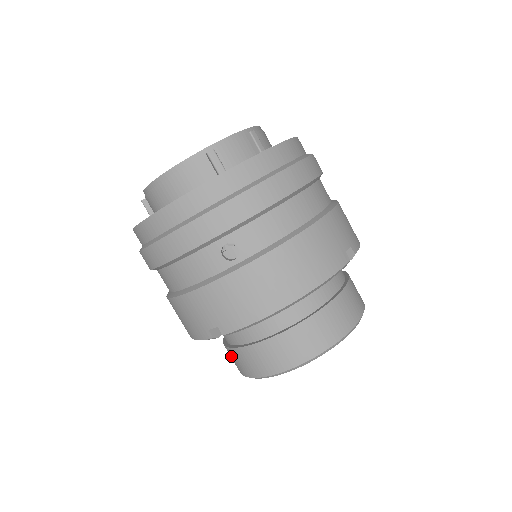
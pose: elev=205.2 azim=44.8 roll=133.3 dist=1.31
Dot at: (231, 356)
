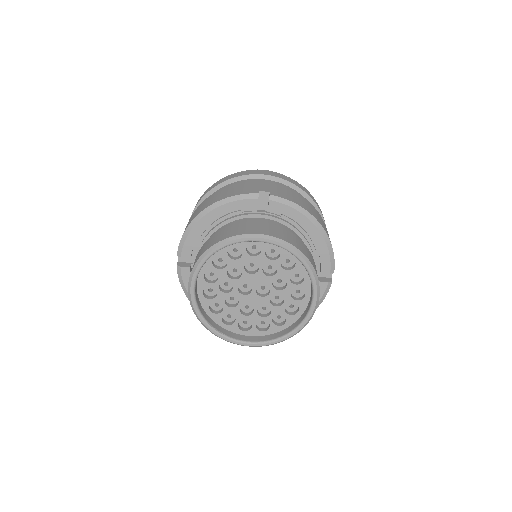
Dot at: occluded
